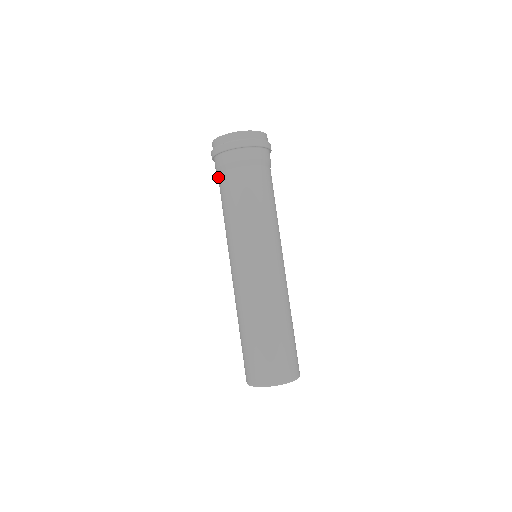
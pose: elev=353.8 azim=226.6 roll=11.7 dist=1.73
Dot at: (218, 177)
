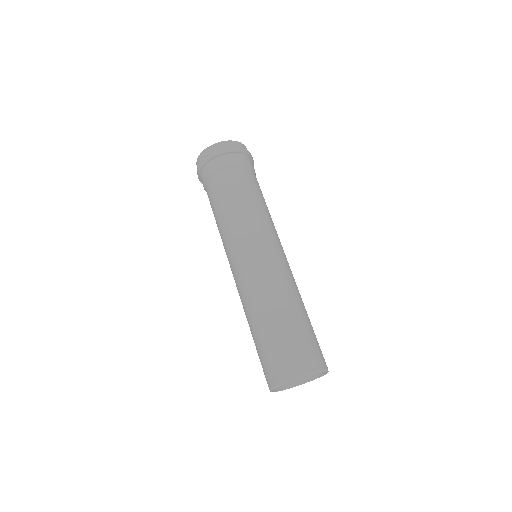
Dot at: occluded
